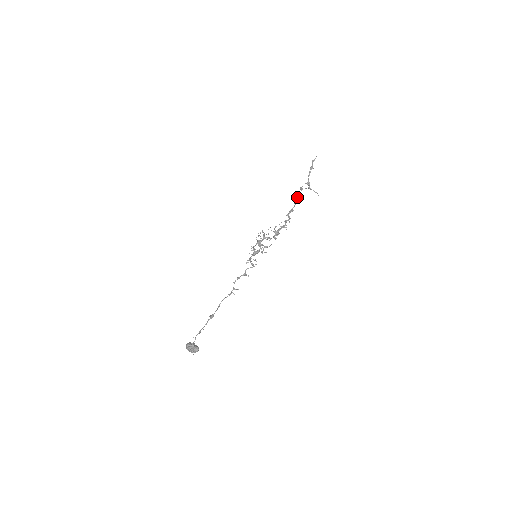
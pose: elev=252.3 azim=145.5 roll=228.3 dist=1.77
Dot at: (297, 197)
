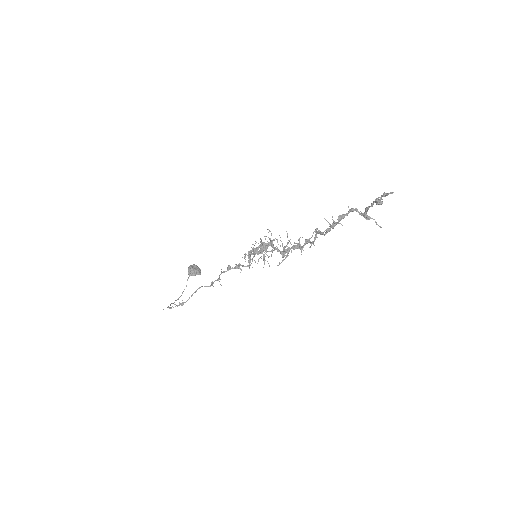
Dot at: (338, 221)
